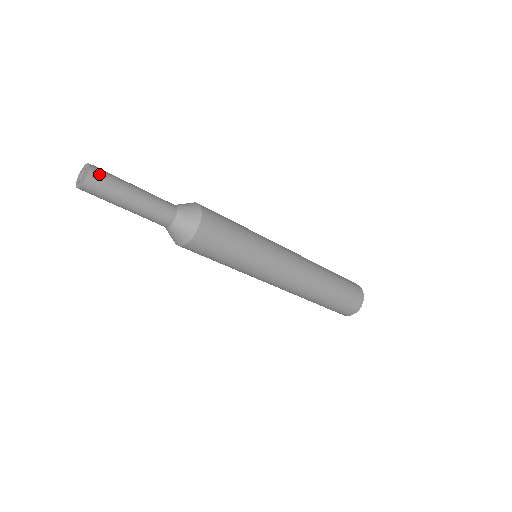
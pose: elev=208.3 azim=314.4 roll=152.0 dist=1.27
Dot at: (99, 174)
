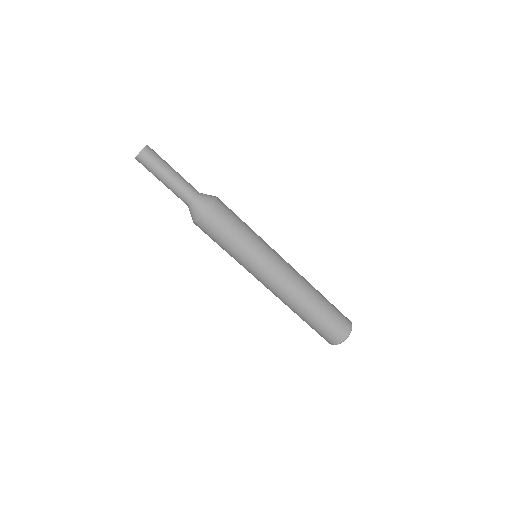
Dot at: (153, 150)
